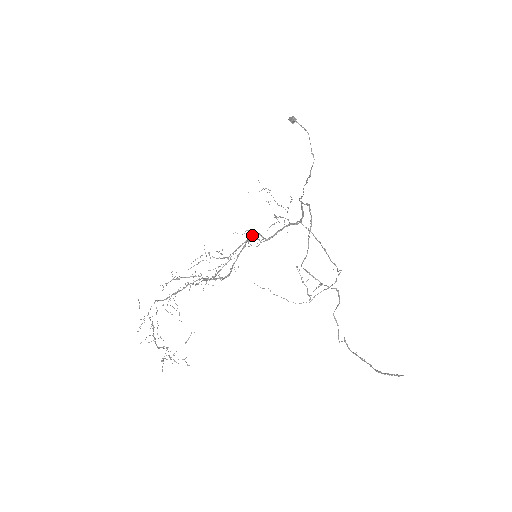
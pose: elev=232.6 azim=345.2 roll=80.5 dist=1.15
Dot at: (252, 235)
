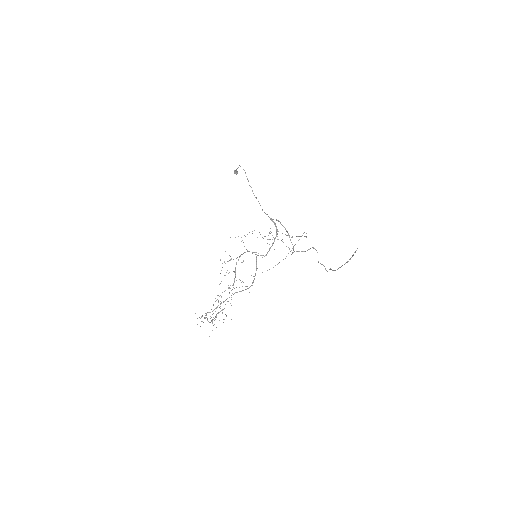
Dot at: occluded
